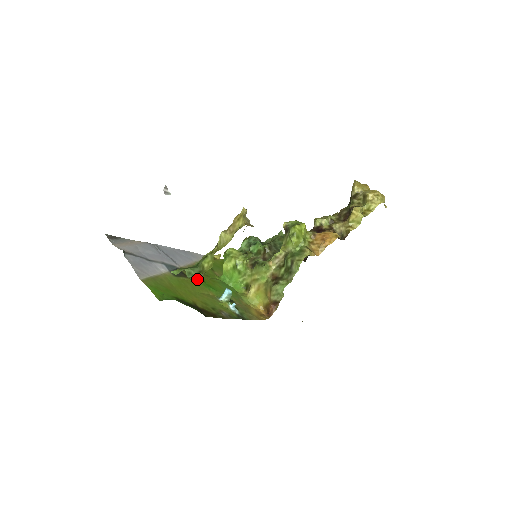
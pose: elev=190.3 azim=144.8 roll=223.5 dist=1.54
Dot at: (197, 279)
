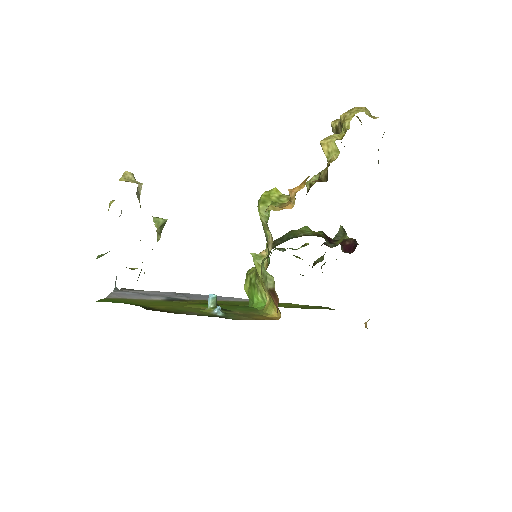
Dot at: (200, 303)
